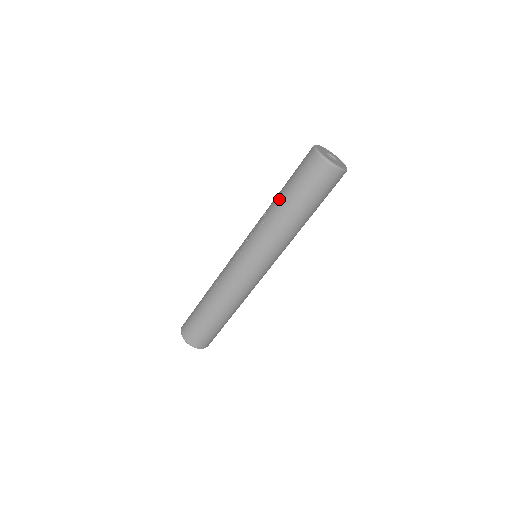
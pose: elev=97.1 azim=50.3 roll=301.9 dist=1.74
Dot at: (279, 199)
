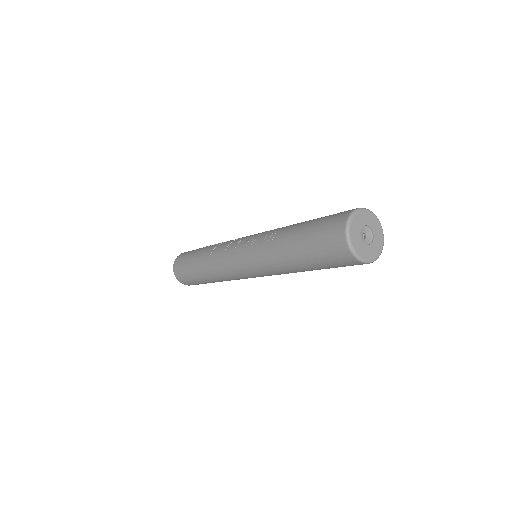
Dot at: (290, 235)
